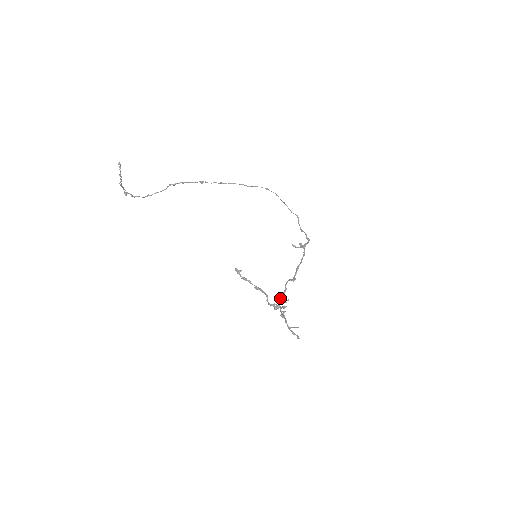
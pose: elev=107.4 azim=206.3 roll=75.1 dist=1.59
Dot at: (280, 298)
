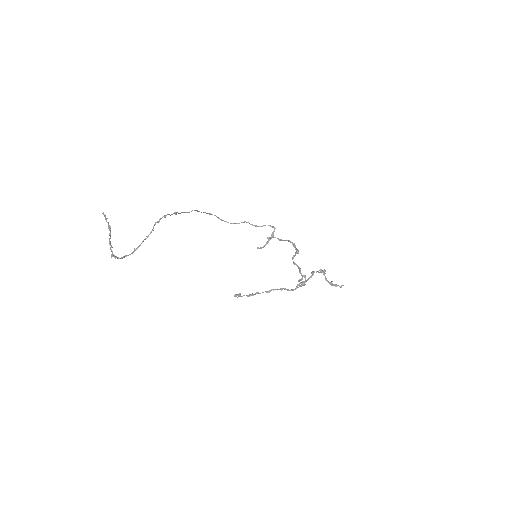
Dot at: (301, 273)
